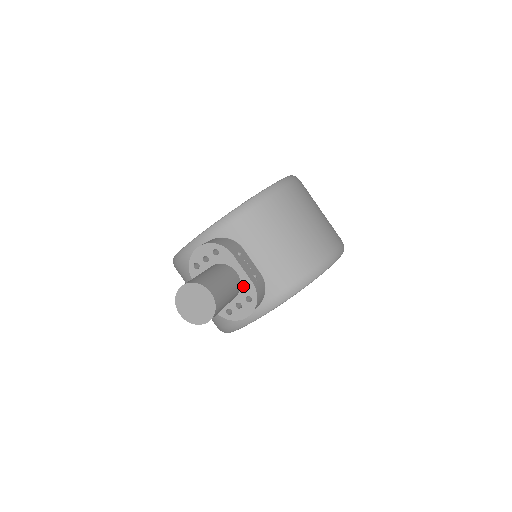
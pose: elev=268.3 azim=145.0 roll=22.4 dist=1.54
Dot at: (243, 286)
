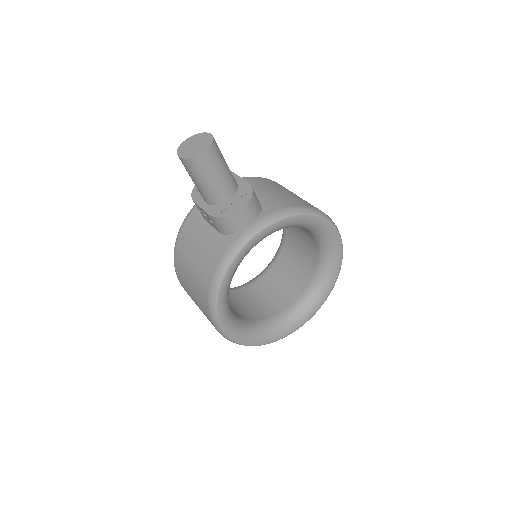
Dot at: (240, 188)
